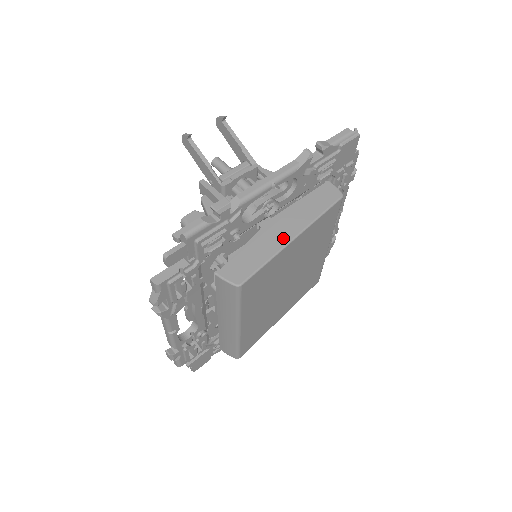
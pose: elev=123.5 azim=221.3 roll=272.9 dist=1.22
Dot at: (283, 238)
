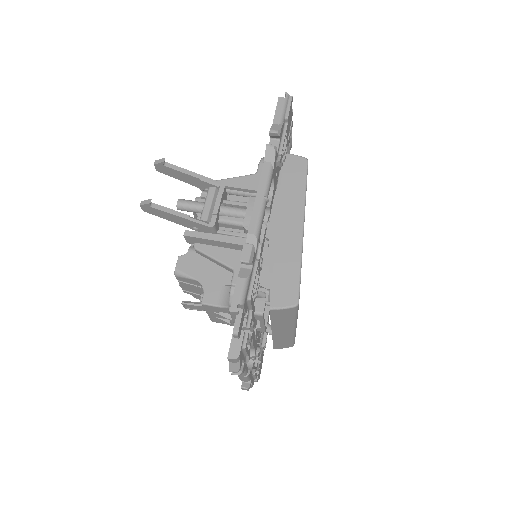
Dot at: (295, 235)
